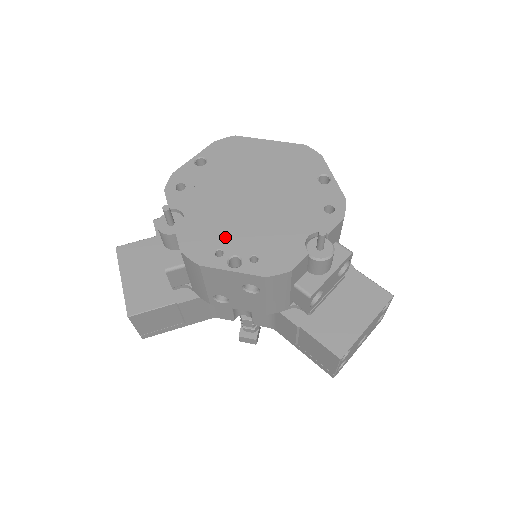
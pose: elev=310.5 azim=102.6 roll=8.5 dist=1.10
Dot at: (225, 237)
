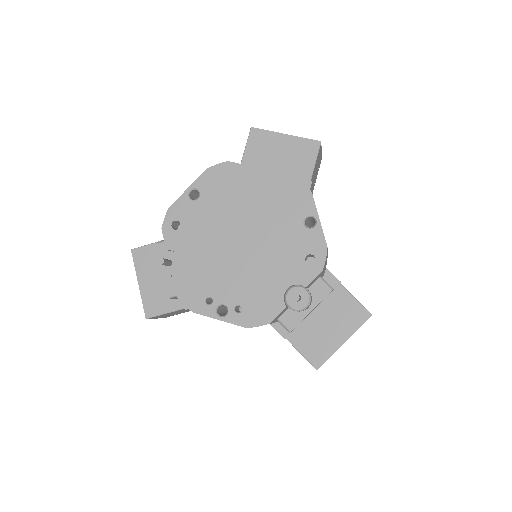
Dot at: (214, 285)
